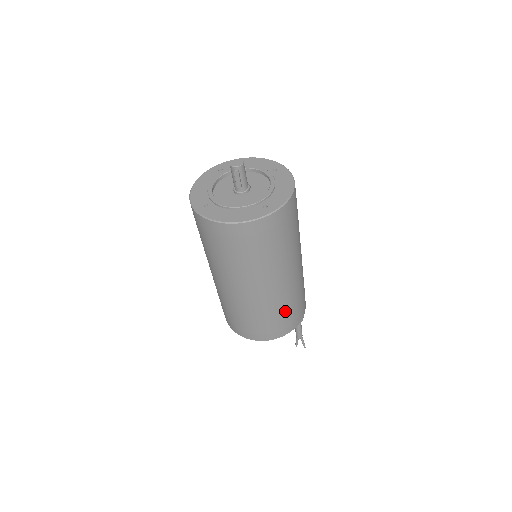
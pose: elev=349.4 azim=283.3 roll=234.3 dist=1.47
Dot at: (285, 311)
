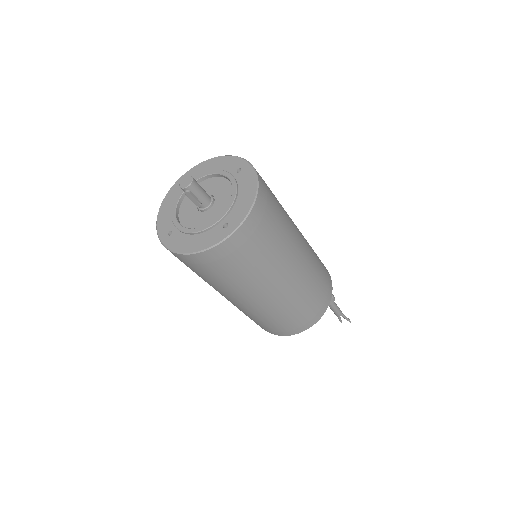
Dot at: (300, 308)
